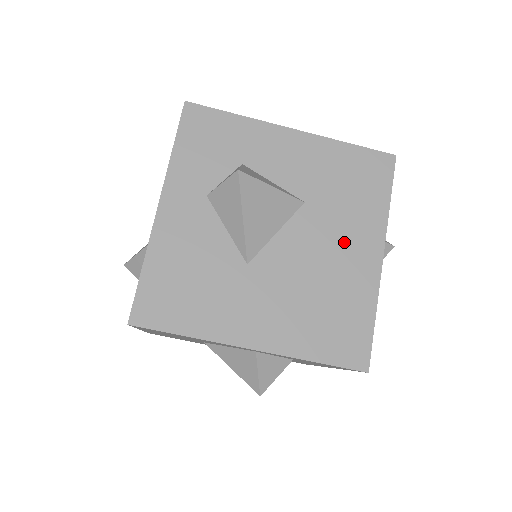
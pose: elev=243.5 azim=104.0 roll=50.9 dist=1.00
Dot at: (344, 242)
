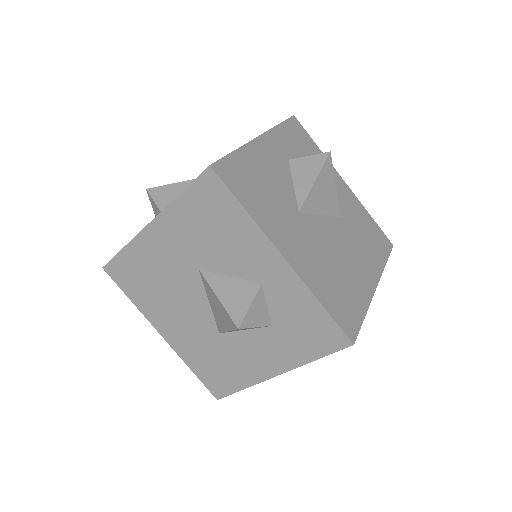
Dot at: (357, 257)
